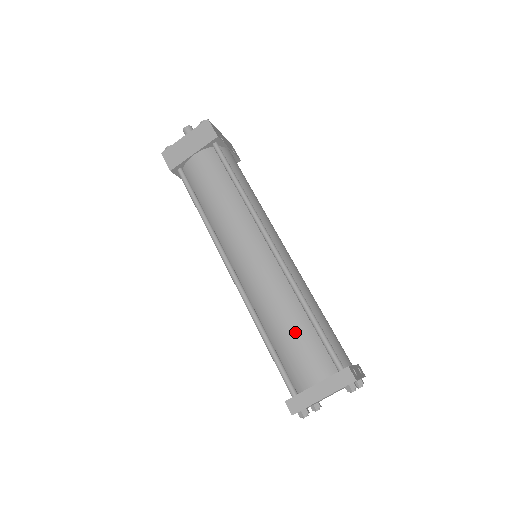
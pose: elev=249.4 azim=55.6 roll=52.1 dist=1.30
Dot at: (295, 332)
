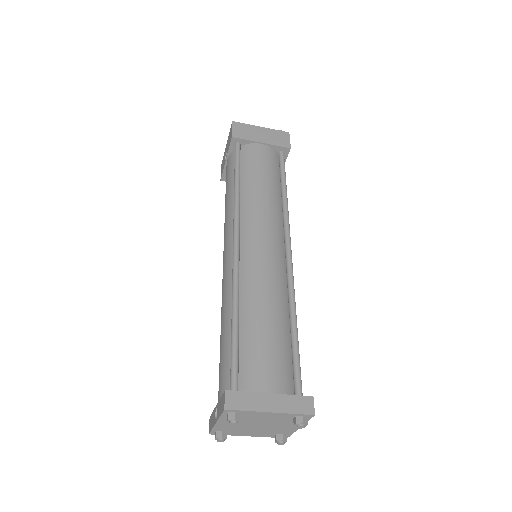
Dot at: (274, 332)
